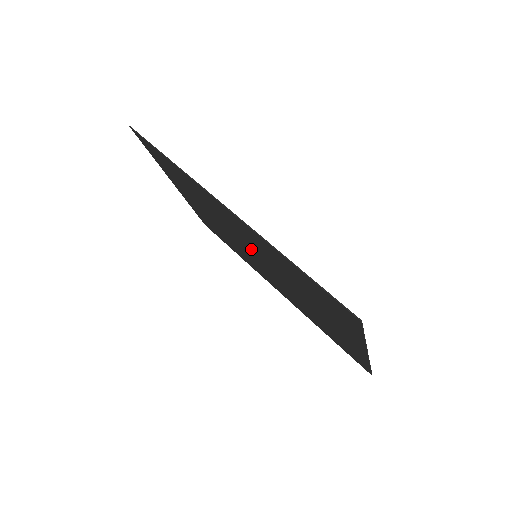
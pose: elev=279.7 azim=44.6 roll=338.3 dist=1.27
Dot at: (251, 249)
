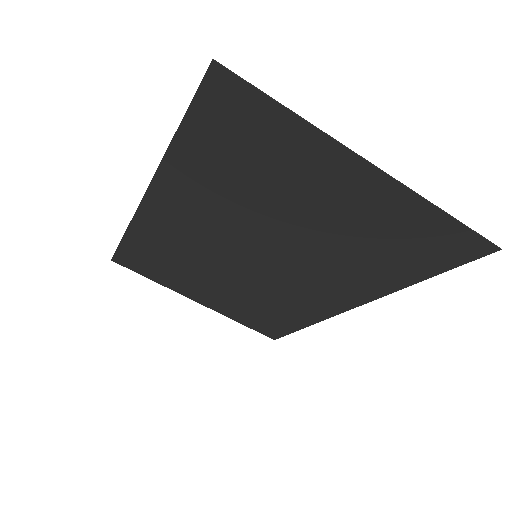
Dot at: (238, 247)
